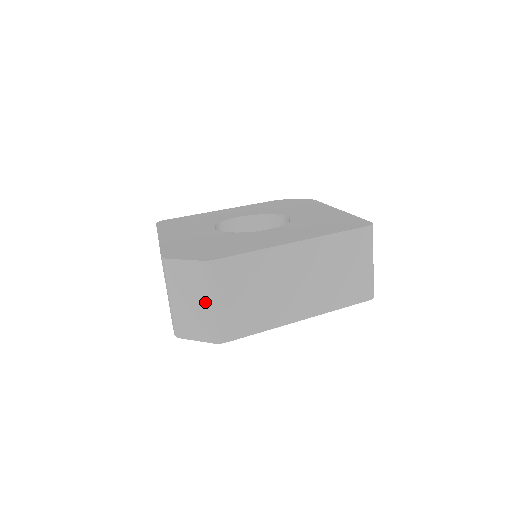
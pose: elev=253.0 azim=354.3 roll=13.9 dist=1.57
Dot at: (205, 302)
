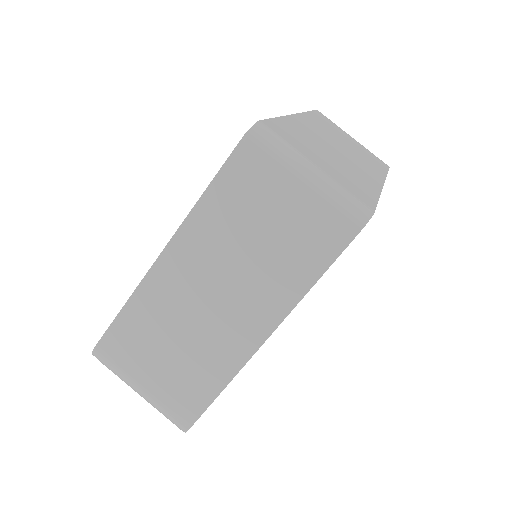
Dot at: (137, 392)
